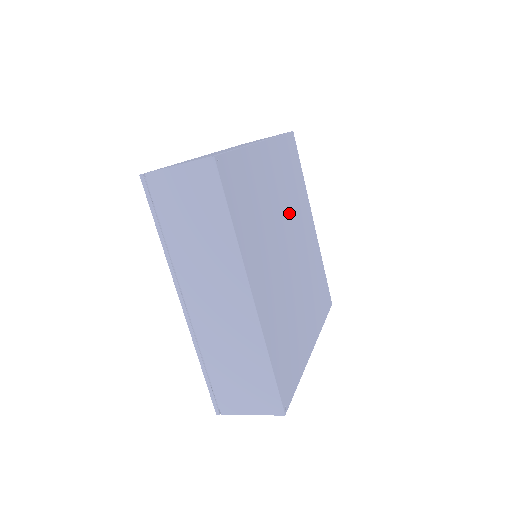
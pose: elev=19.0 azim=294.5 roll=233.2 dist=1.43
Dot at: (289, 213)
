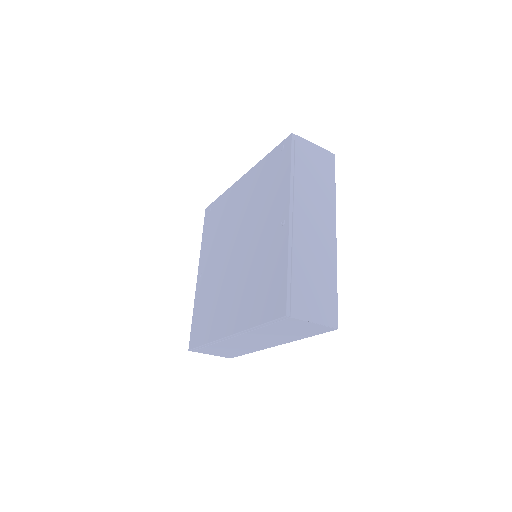
Dot at: occluded
